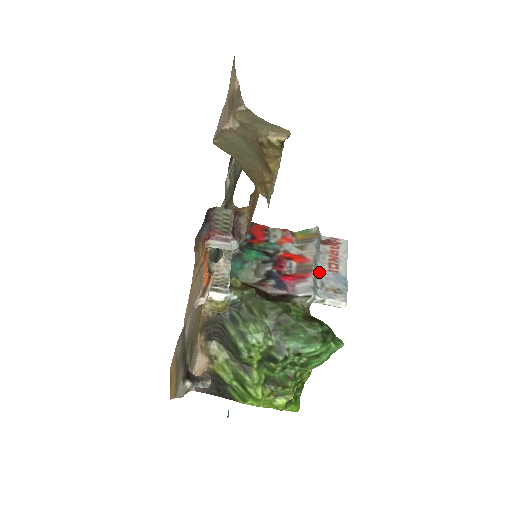
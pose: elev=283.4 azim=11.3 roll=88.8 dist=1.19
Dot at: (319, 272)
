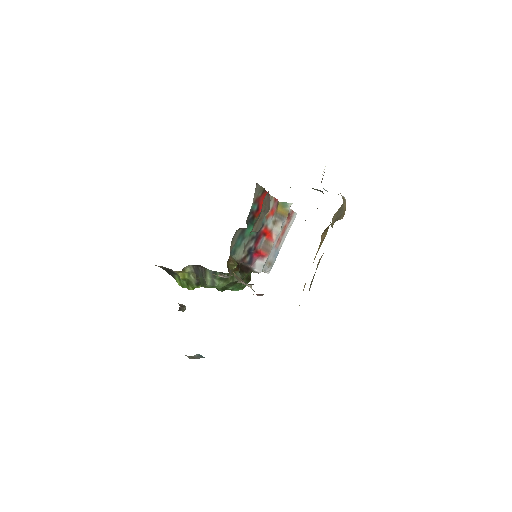
Dot at: occluded
